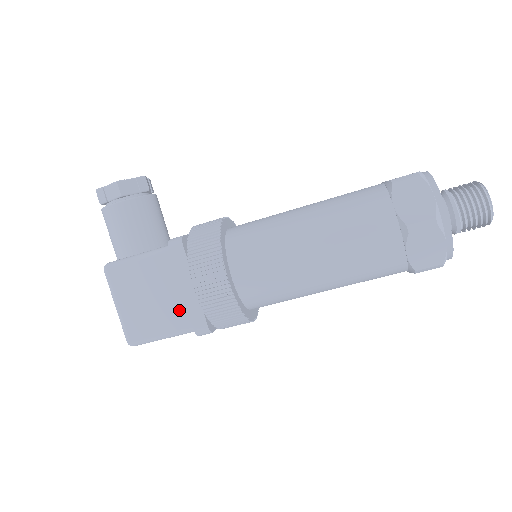
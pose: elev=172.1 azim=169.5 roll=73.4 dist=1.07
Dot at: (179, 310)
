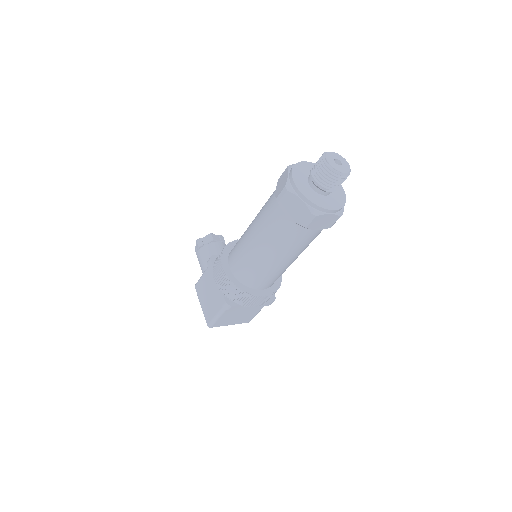
Dot at: (218, 297)
